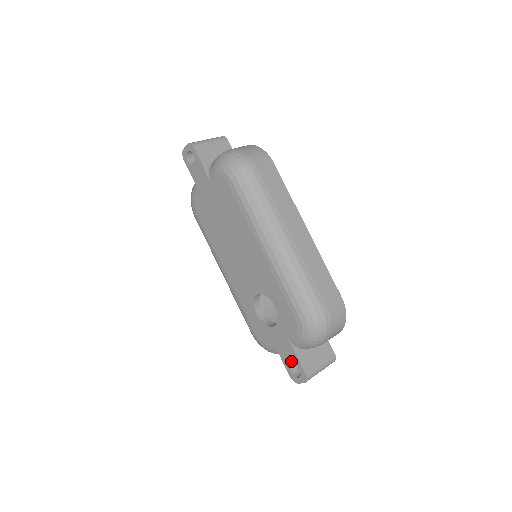
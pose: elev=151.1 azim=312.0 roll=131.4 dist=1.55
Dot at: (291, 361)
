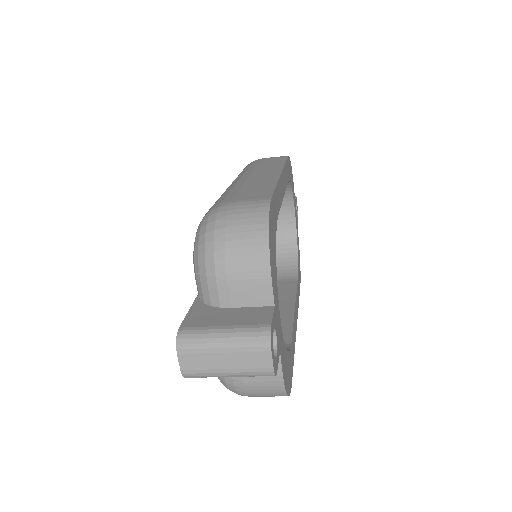
Dot at: occluded
